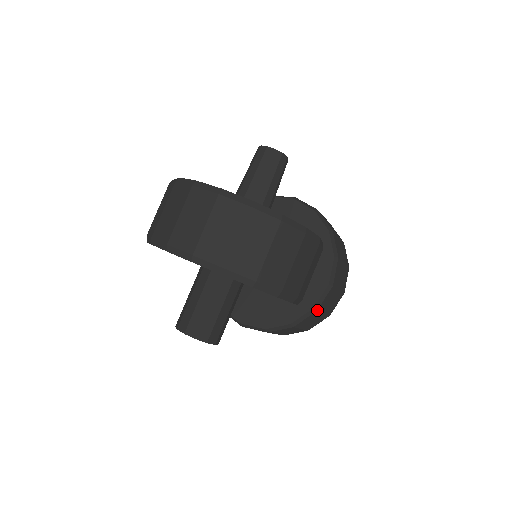
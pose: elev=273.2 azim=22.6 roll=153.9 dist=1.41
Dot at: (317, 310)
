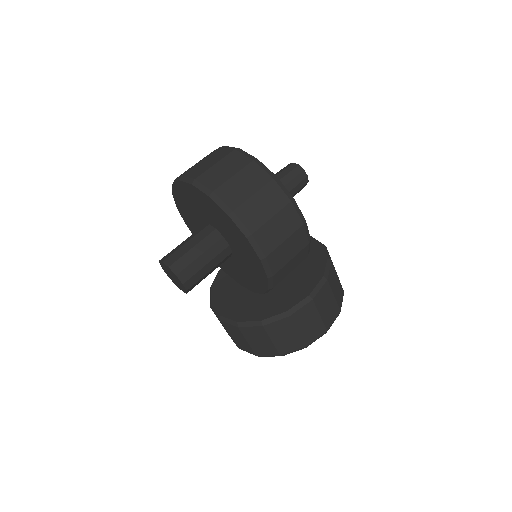
Dot at: (290, 316)
